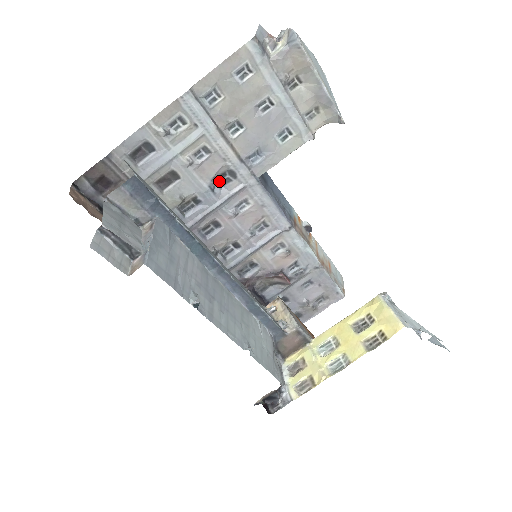
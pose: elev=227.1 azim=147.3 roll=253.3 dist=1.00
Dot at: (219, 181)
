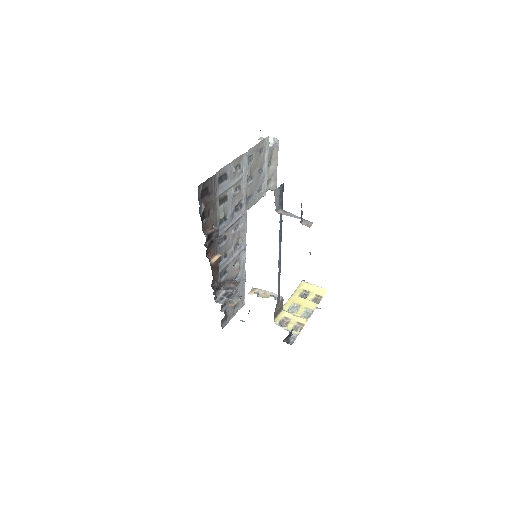
Dot at: (235, 209)
